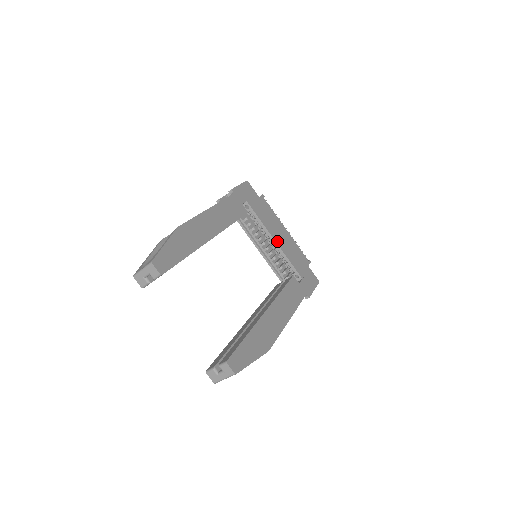
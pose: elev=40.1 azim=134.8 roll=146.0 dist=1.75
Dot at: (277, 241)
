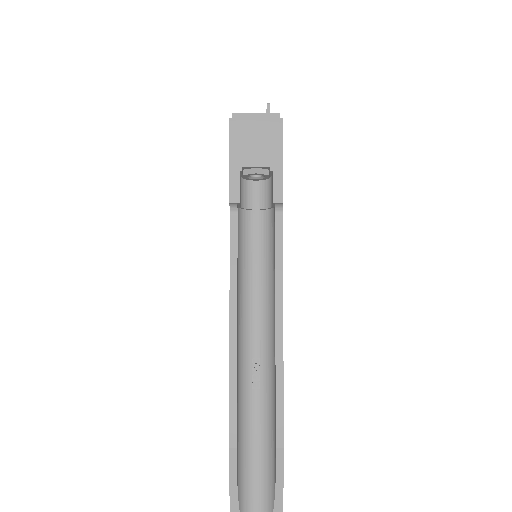
Dot at: occluded
